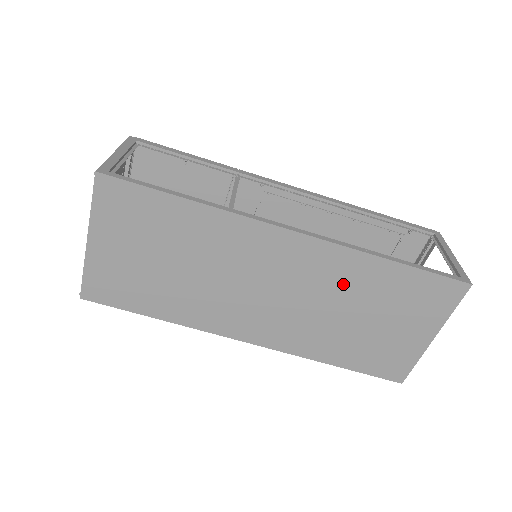
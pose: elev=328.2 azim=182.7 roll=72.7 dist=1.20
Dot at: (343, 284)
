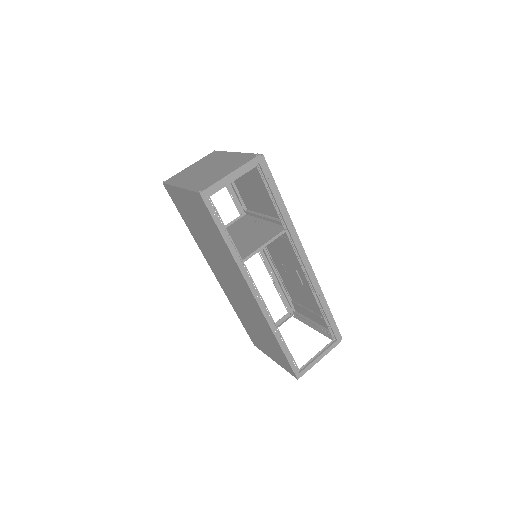
Dot at: (258, 321)
